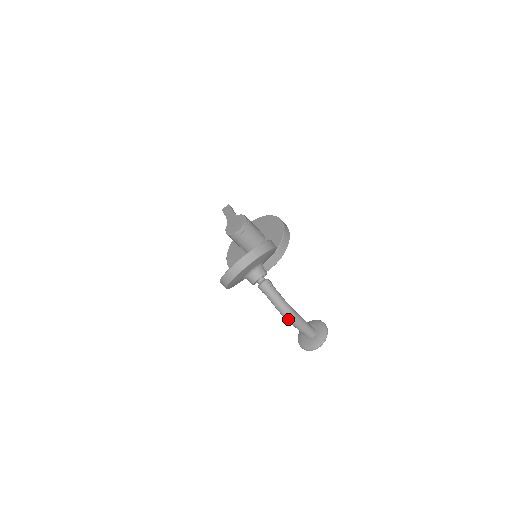
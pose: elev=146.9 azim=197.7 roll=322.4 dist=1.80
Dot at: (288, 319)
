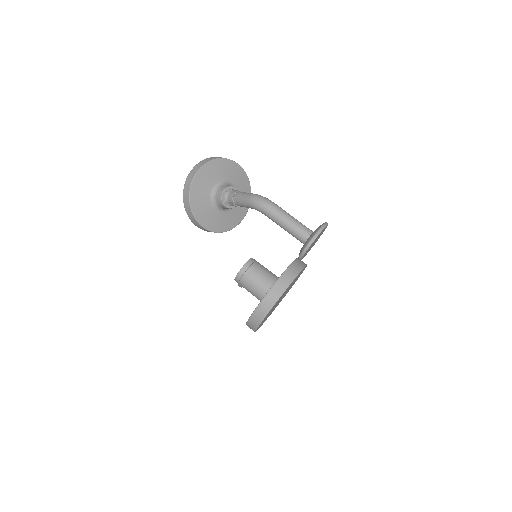
Dot at: (264, 208)
